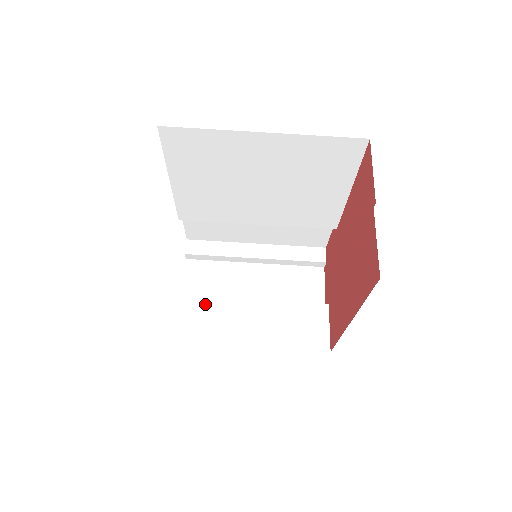
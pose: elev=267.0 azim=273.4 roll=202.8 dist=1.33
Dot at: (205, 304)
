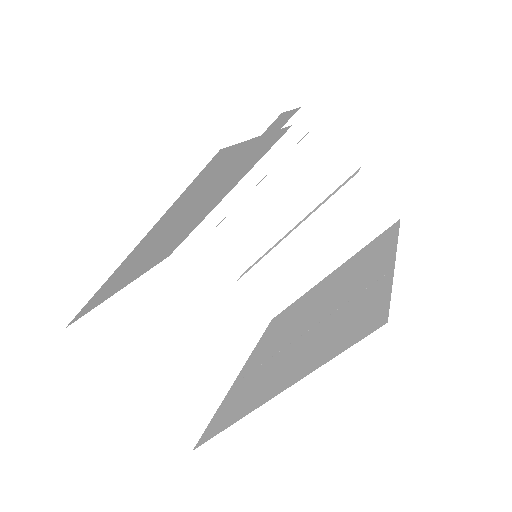
Dot at: (262, 270)
